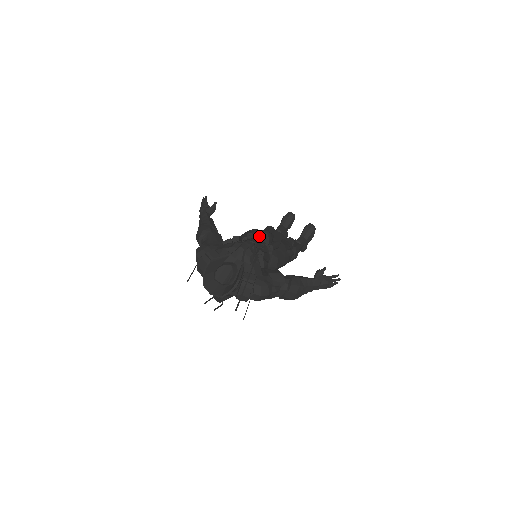
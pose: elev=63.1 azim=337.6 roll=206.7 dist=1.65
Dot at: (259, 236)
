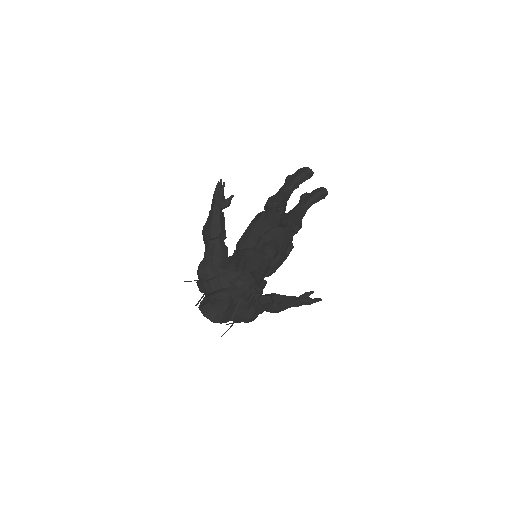
Dot at: (265, 253)
